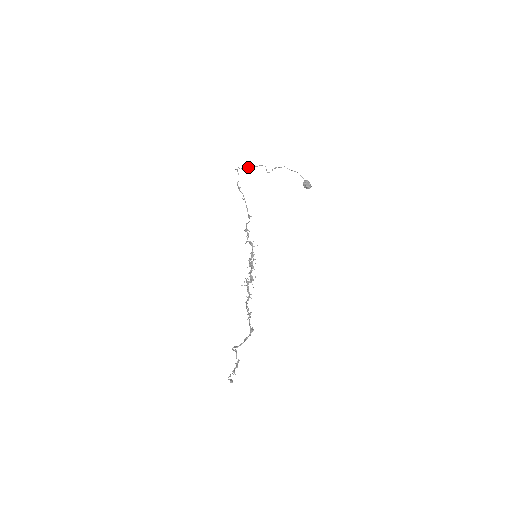
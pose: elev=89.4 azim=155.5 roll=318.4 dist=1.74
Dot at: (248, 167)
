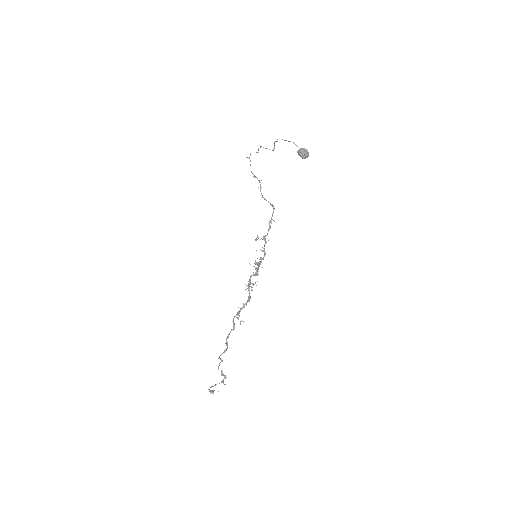
Dot at: (258, 150)
